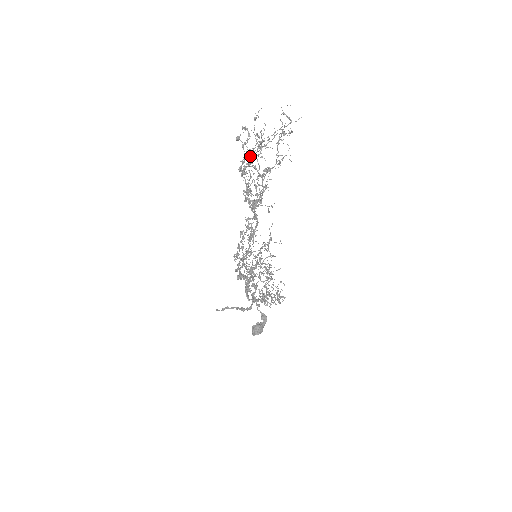
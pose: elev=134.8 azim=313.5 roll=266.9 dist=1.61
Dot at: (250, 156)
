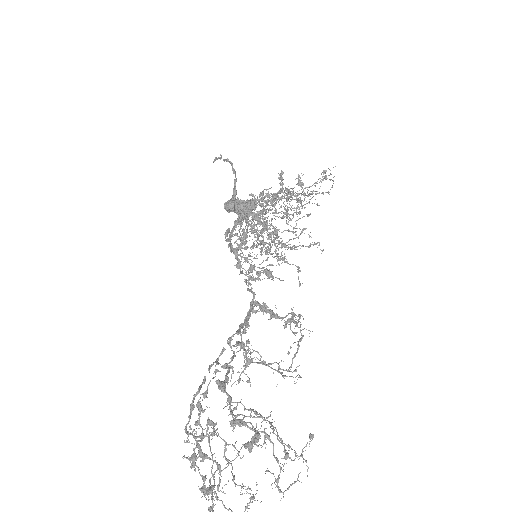
Dot at: (209, 440)
